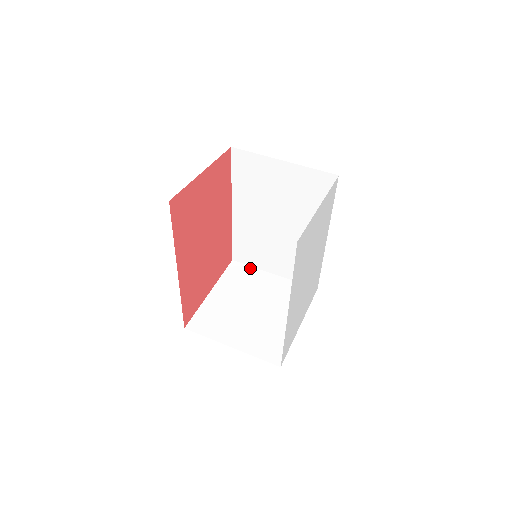
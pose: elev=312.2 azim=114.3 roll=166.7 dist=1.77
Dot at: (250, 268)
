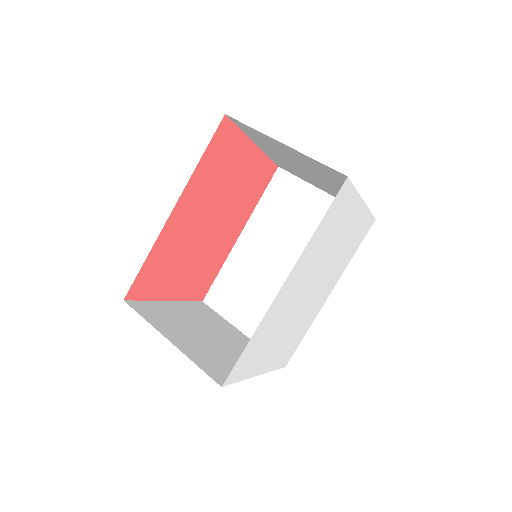
Dot at: (219, 315)
